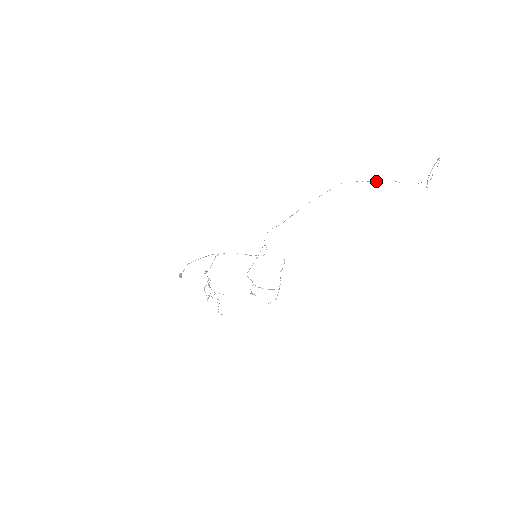
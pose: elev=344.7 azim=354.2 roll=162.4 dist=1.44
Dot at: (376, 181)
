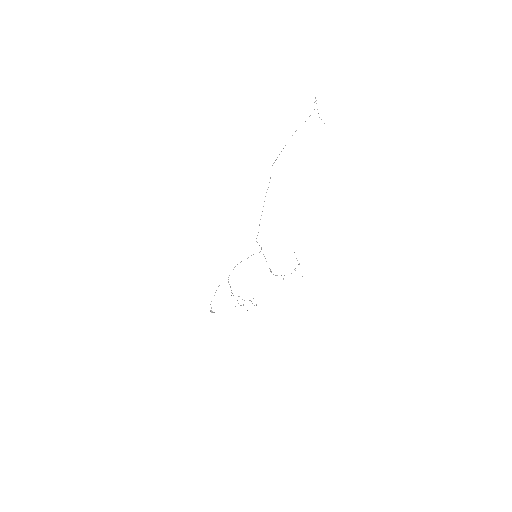
Dot at: occluded
